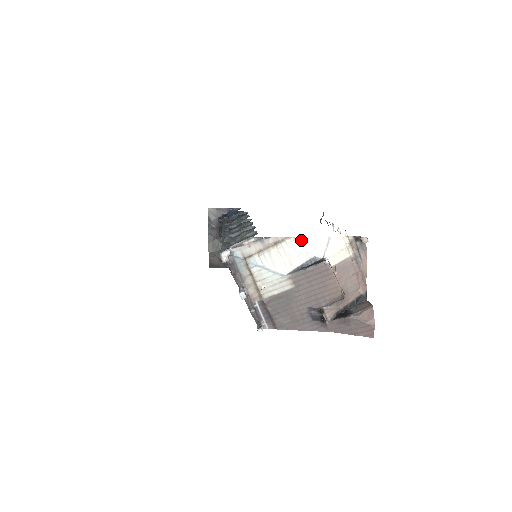
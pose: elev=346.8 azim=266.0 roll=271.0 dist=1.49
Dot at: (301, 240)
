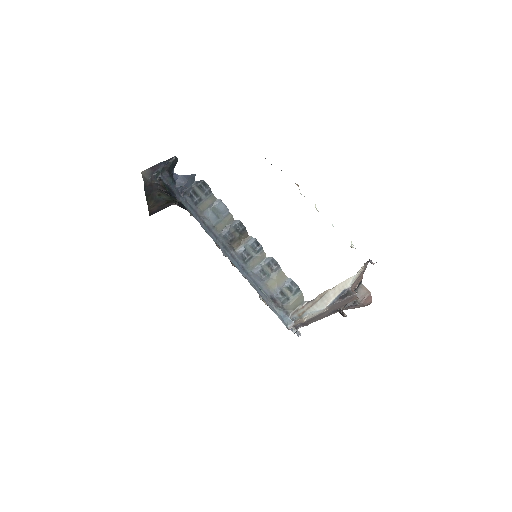
Dot at: (337, 286)
